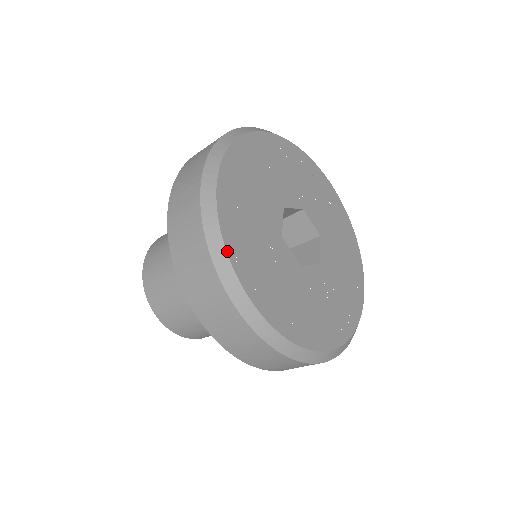
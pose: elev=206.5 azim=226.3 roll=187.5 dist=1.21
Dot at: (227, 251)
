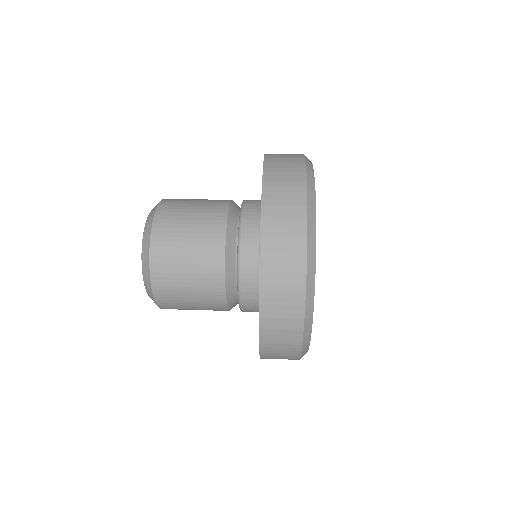
Dot at: occluded
